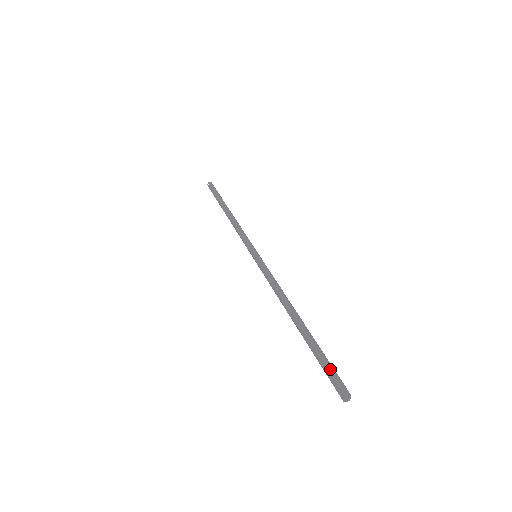
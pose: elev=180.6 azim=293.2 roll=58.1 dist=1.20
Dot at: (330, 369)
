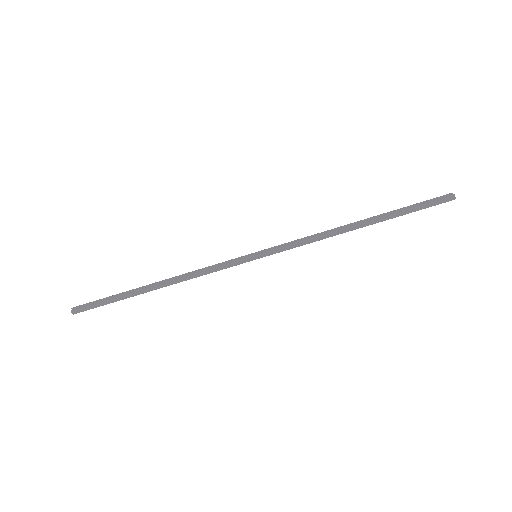
Dot at: (425, 202)
